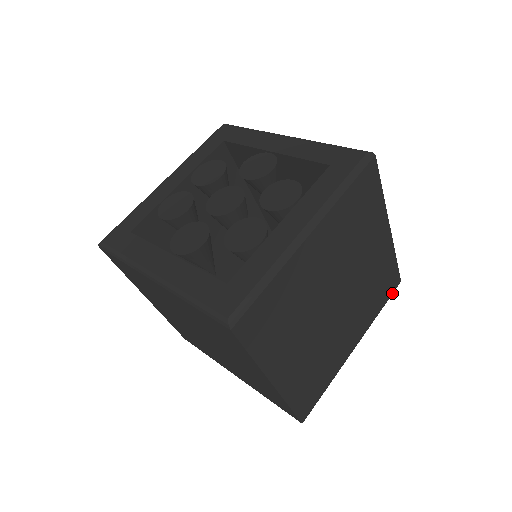
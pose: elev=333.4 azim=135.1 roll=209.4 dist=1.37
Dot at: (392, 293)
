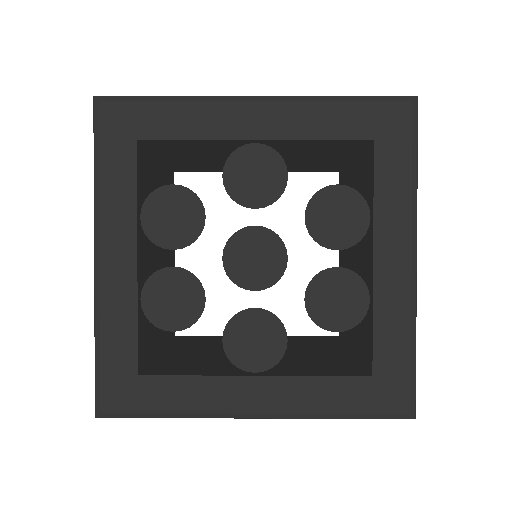
Dot at: occluded
